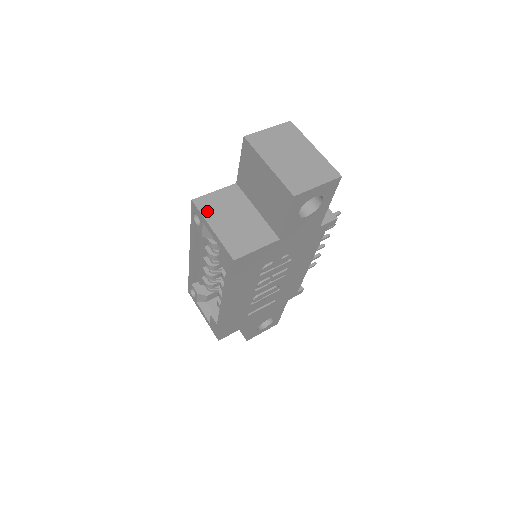
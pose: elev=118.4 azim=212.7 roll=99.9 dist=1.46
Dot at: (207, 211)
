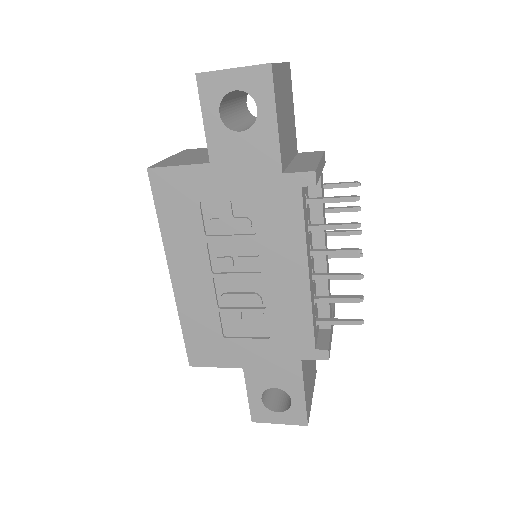
Dot at: (184, 153)
